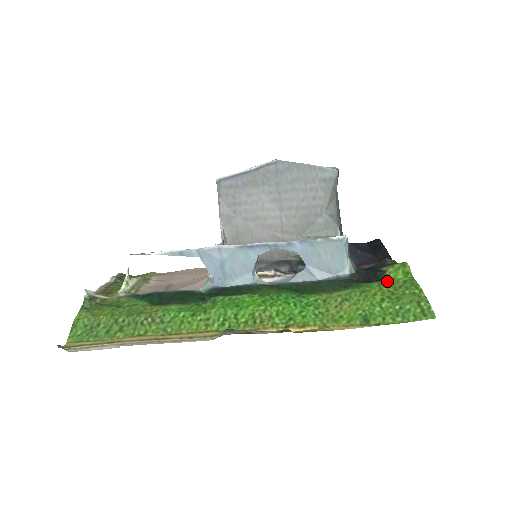
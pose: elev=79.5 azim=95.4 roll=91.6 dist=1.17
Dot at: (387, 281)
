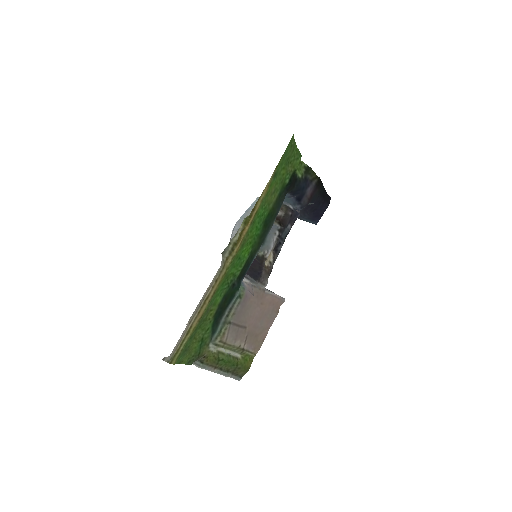
Dot at: (294, 171)
